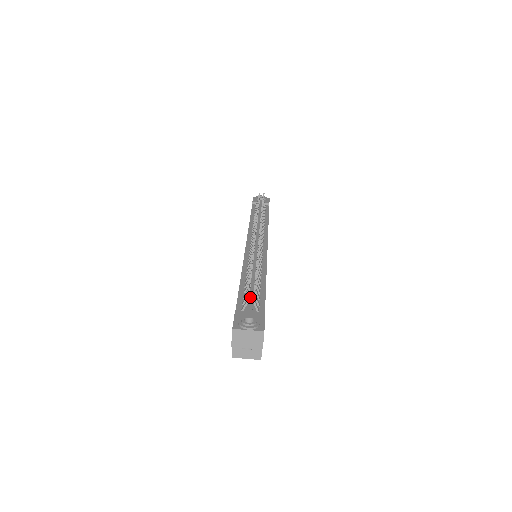
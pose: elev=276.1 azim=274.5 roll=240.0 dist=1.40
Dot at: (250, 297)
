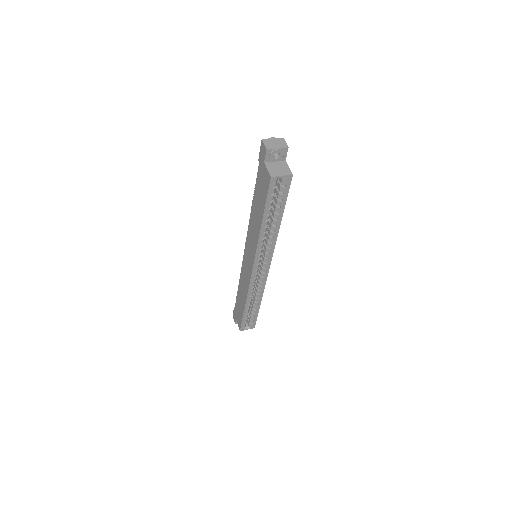
Dot at: occluded
